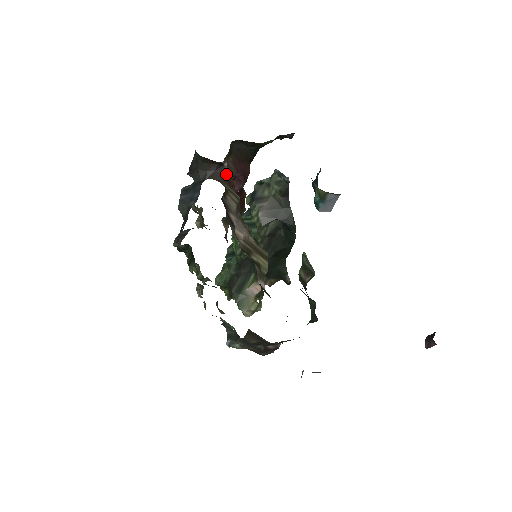
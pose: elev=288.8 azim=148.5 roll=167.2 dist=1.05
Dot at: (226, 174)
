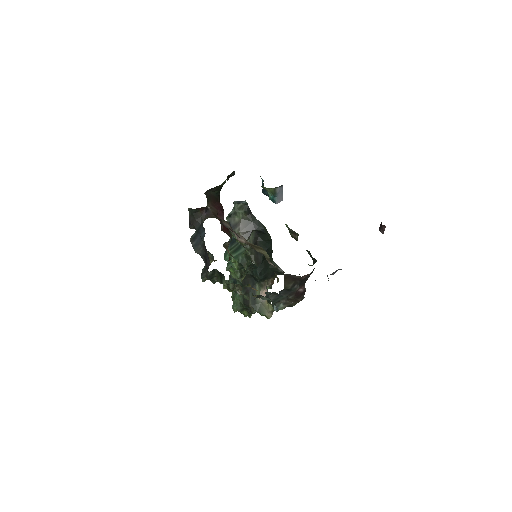
Dot at: (212, 213)
